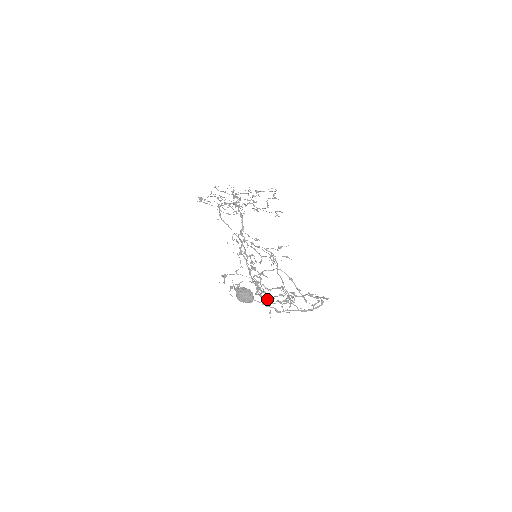
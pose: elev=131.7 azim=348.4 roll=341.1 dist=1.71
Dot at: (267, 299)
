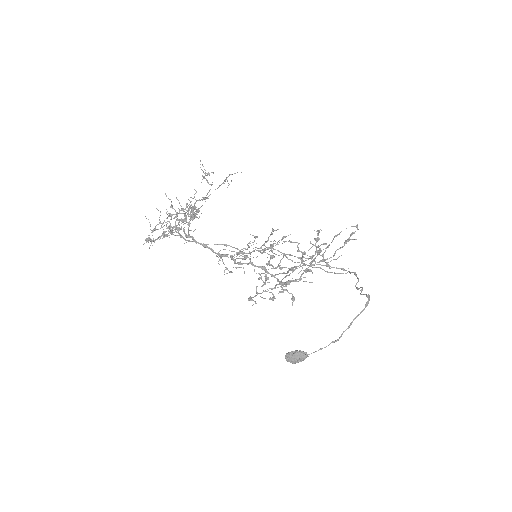
Dot at: (300, 265)
